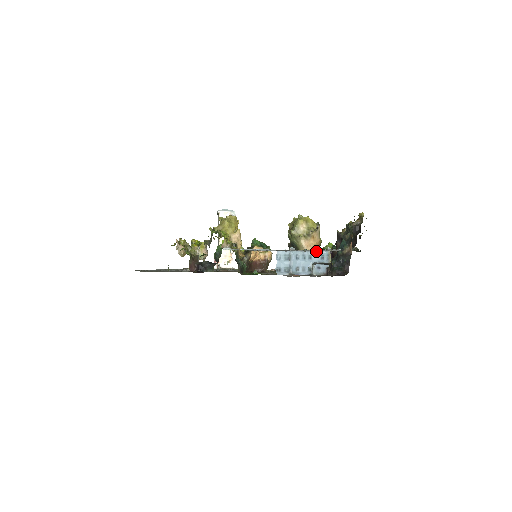
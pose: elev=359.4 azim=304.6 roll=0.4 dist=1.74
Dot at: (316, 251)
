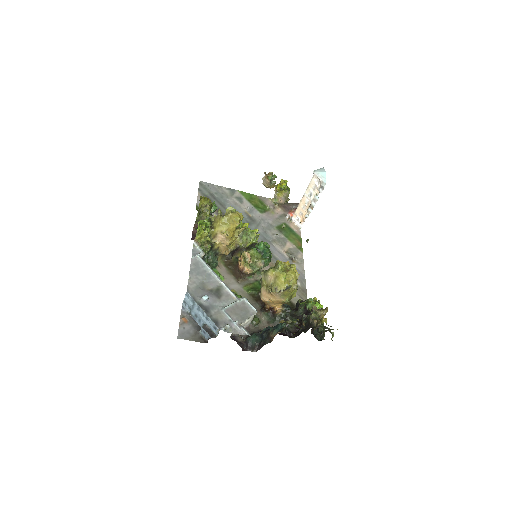
Dot at: (211, 319)
